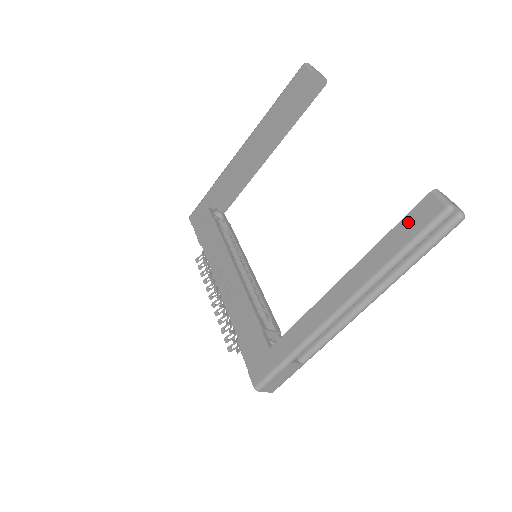
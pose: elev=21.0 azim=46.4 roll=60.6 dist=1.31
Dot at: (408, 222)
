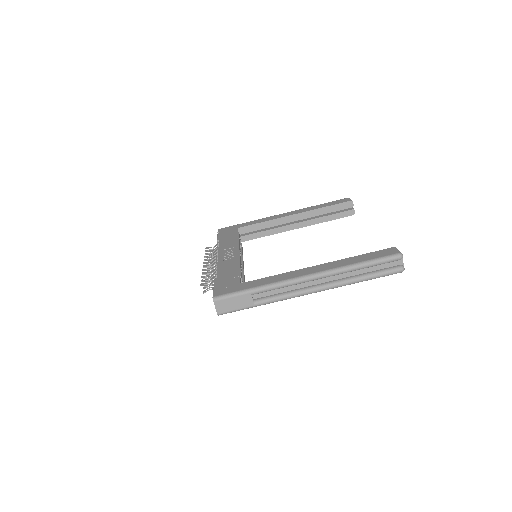
Dot at: (374, 254)
